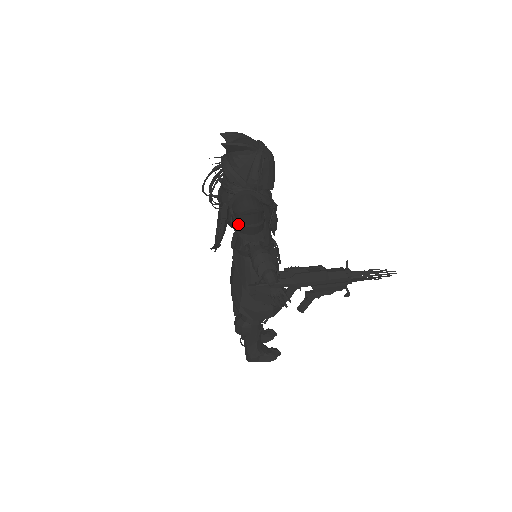
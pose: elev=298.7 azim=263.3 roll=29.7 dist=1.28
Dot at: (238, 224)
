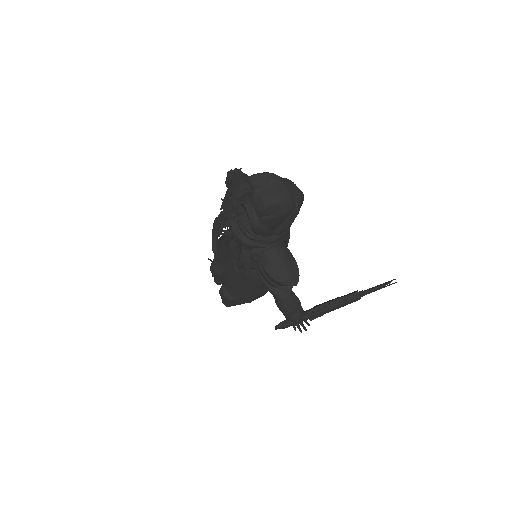
Dot at: (270, 283)
